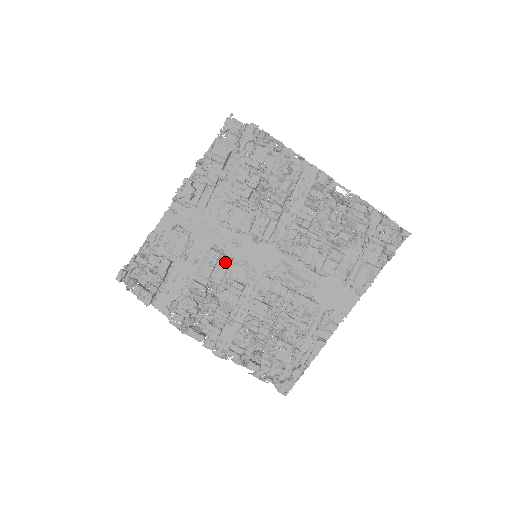
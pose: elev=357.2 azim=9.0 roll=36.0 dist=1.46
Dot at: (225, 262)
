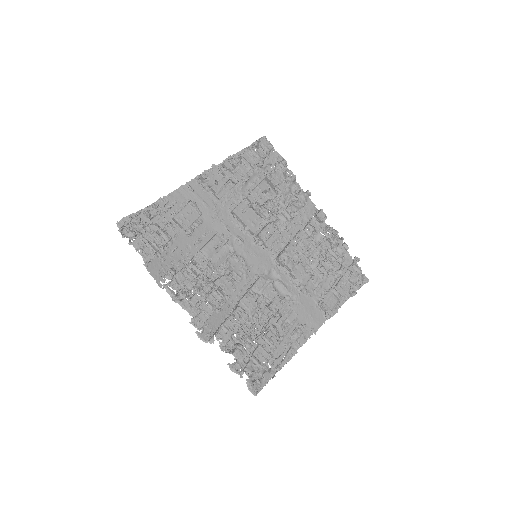
Dot at: (227, 251)
